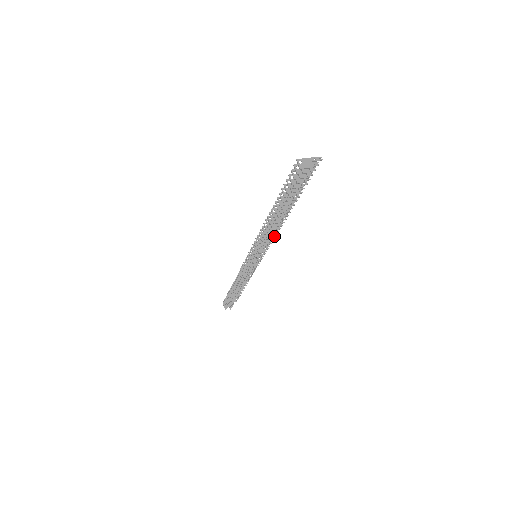
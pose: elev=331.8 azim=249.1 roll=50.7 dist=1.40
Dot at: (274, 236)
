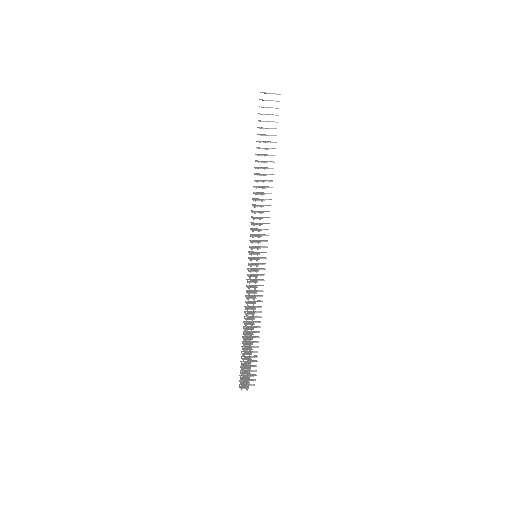
Dot at: (268, 223)
